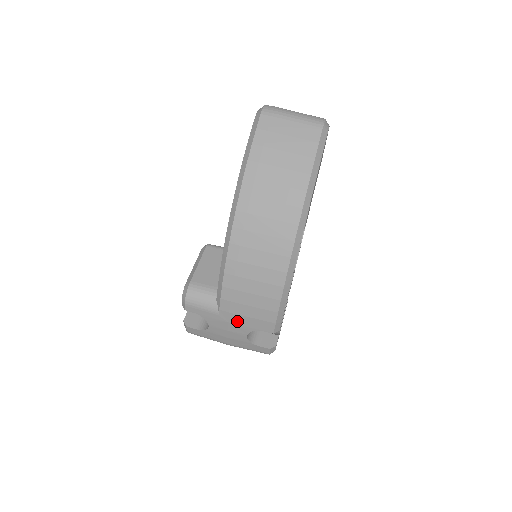
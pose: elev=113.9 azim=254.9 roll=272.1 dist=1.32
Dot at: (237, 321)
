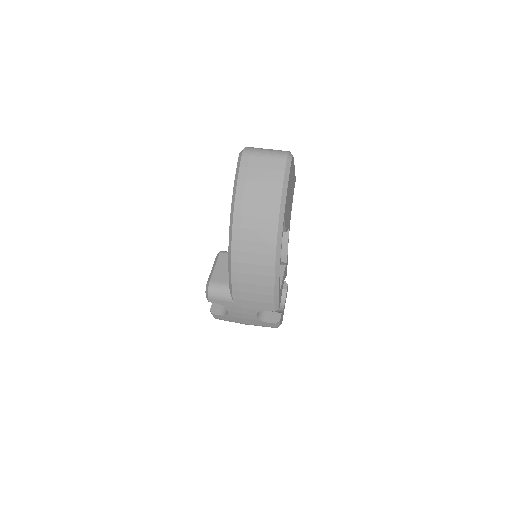
Dot at: (247, 305)
